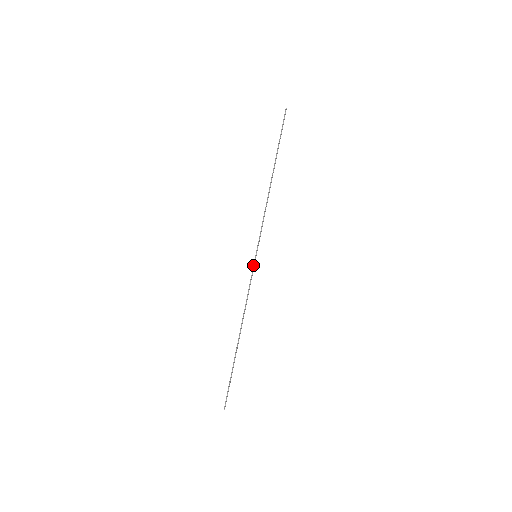
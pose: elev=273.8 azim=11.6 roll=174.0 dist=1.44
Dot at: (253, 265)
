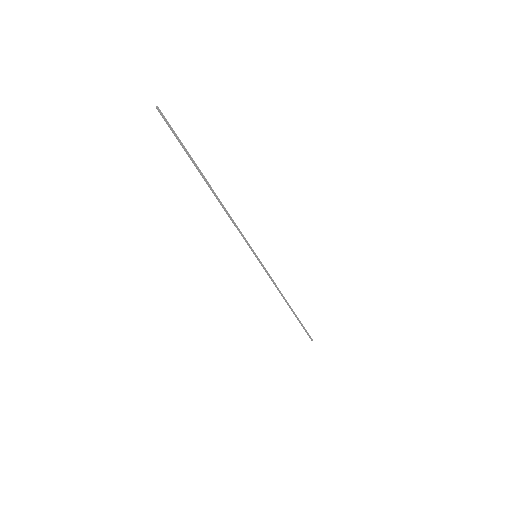
Dot at: (259, 262)
